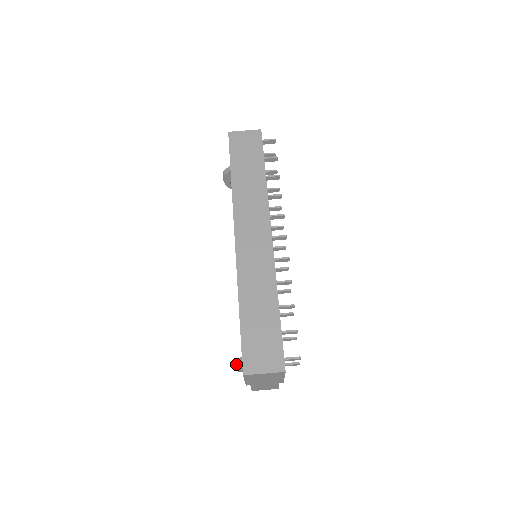
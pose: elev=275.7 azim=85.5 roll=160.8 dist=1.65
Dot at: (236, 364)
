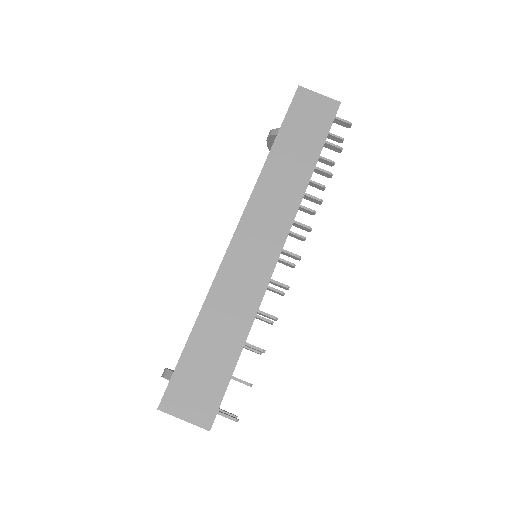
Dot at: (166, 376)
